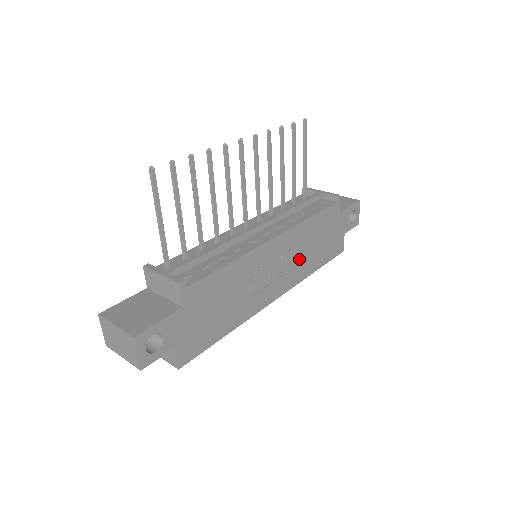
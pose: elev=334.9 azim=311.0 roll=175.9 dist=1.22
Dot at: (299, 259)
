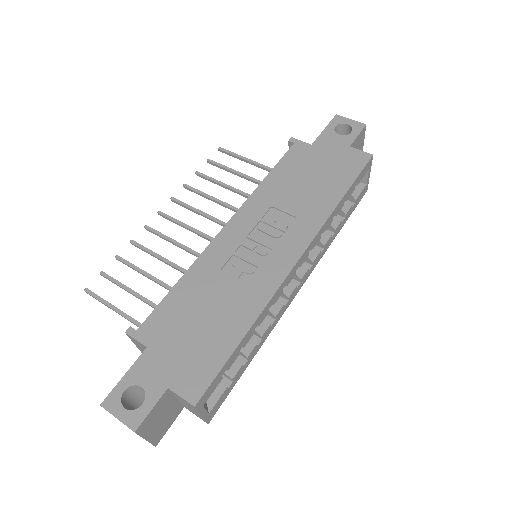
Dot at: (292, 212)
